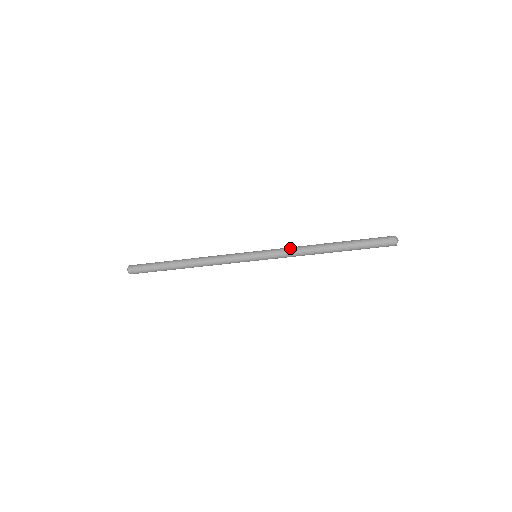
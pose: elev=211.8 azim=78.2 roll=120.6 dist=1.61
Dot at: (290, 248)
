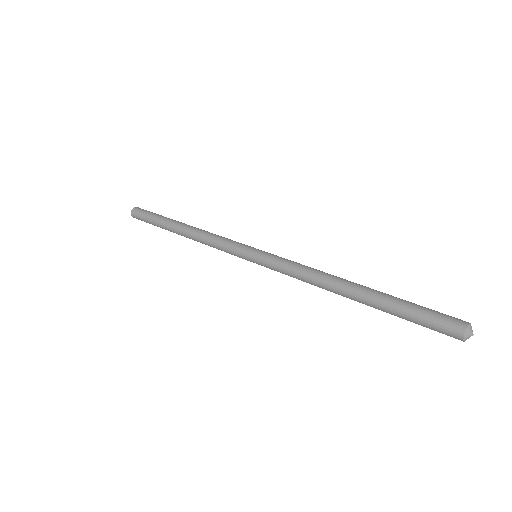
Dot at: (297, 265)
